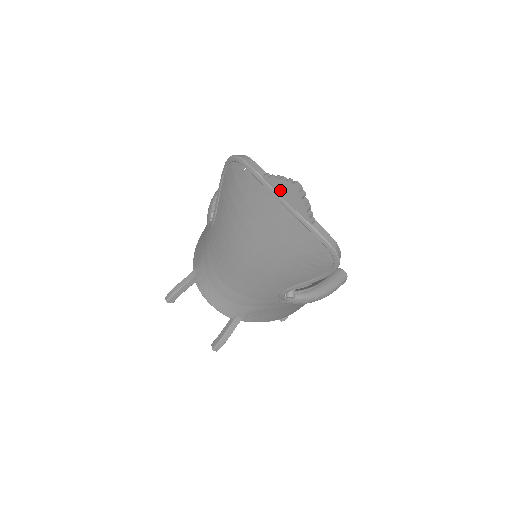
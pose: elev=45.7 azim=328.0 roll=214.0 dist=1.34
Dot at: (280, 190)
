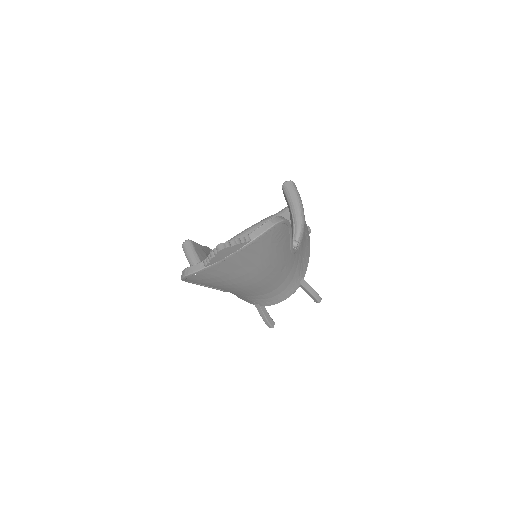
Dot at: (220, 258)
